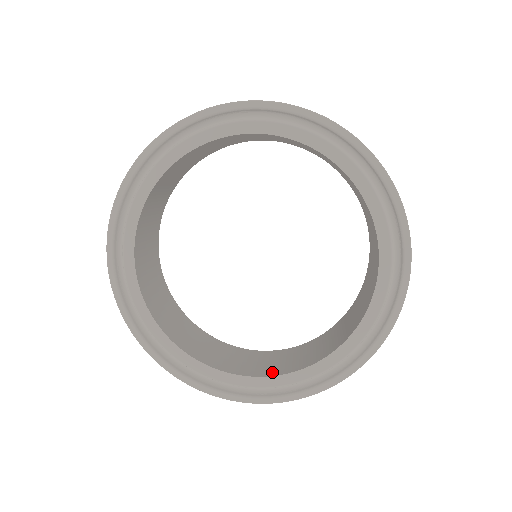
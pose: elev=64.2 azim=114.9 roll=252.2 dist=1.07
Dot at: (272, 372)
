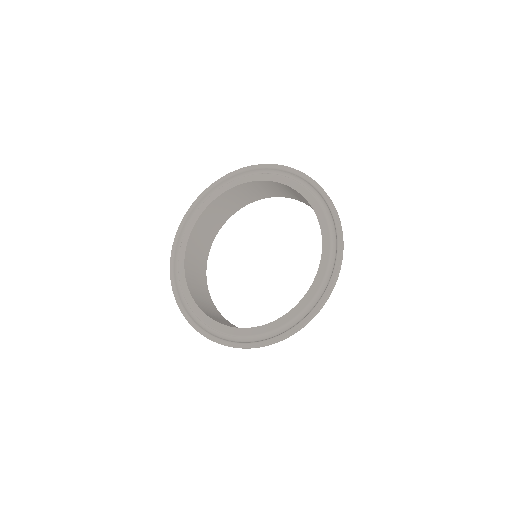
Dot at: occluded
